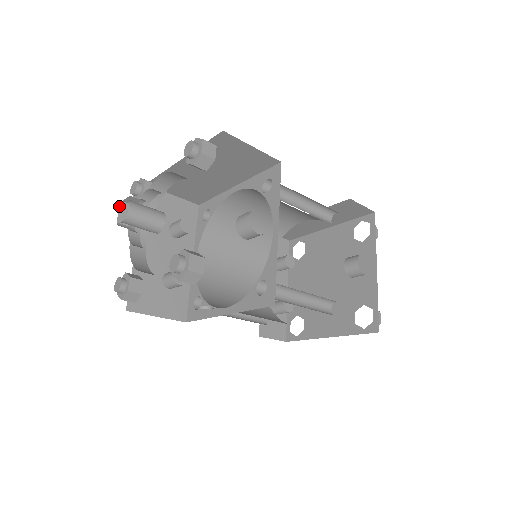
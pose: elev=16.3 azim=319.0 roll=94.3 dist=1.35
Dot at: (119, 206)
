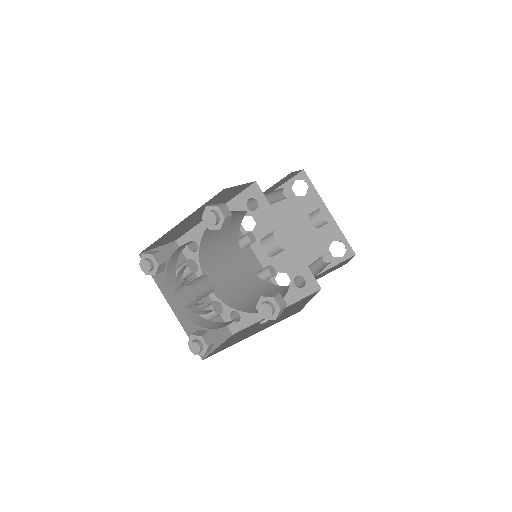
Dot at: (175, 293)
